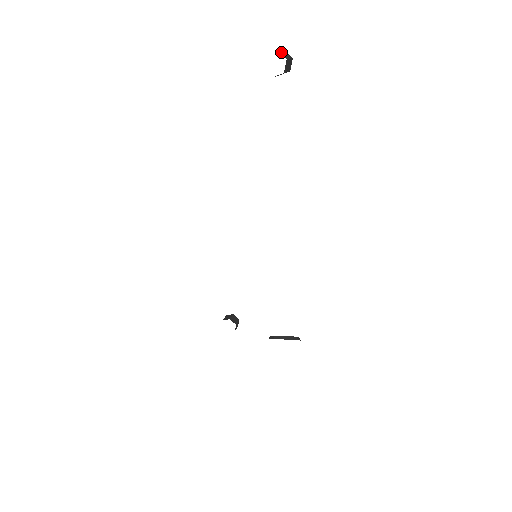
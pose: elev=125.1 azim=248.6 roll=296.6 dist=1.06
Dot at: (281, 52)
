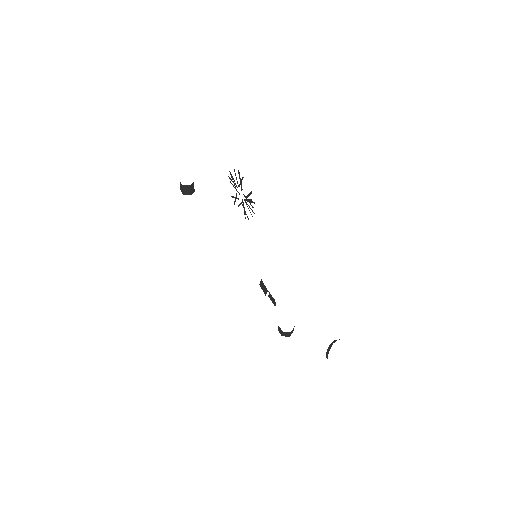
Dot at: occluded
